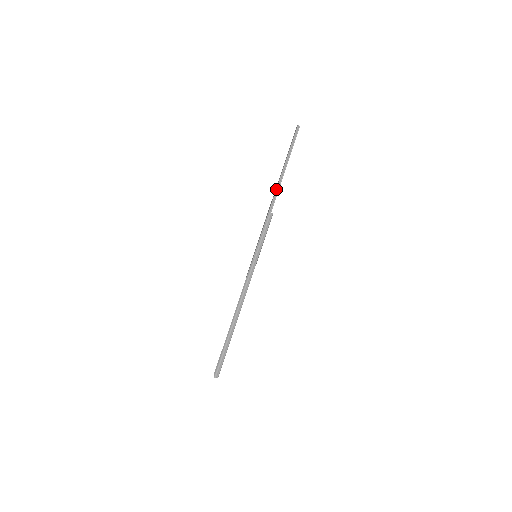
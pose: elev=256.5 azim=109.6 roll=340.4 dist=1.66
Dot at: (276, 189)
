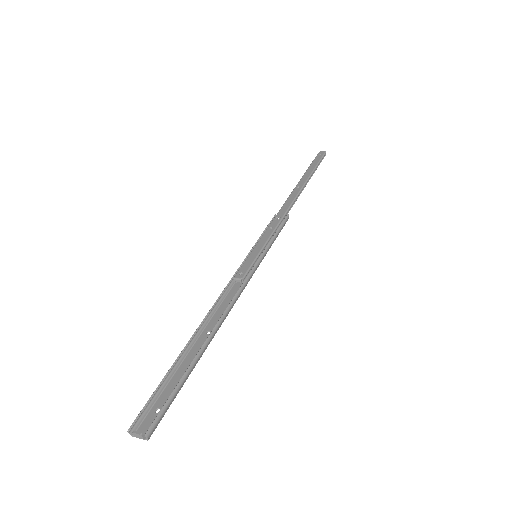
Dot at: (298, 194)
